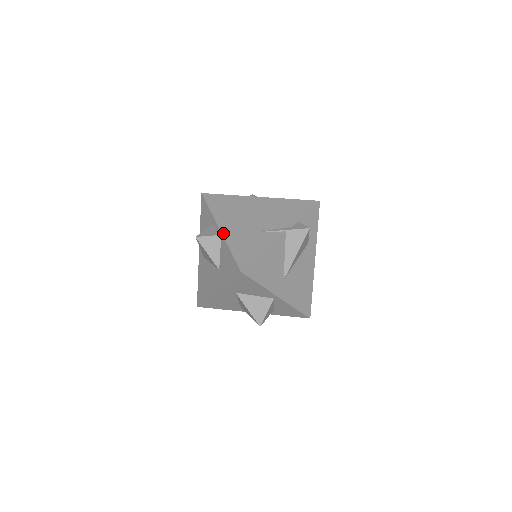
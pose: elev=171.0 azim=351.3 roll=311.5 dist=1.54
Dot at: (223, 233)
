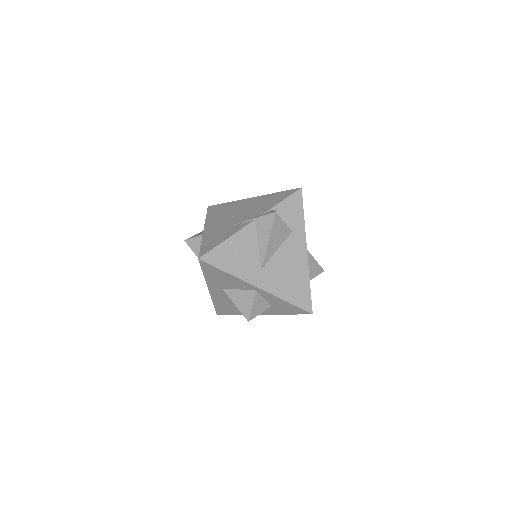
Dot at: (204, 232)
